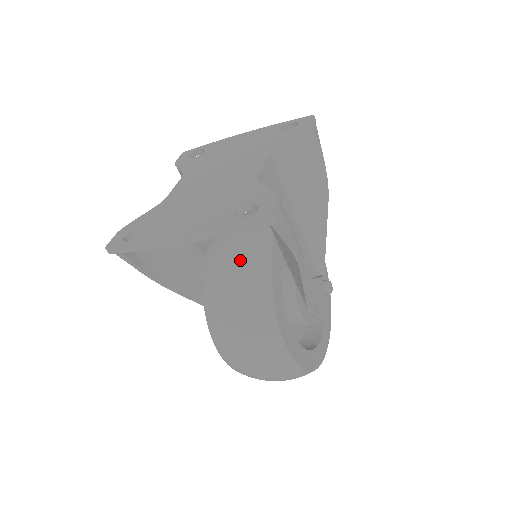
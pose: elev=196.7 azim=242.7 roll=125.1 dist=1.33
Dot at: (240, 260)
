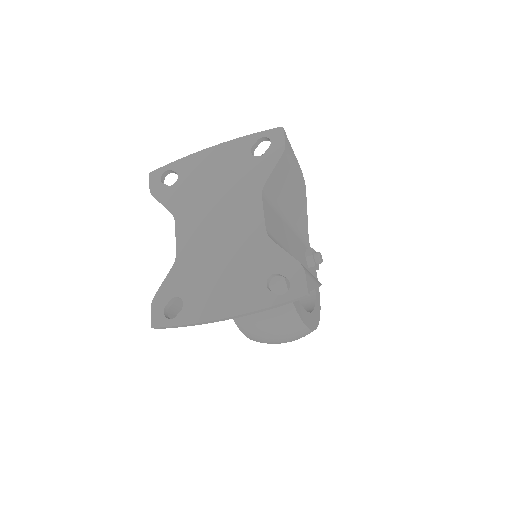
Dot at: occluded
